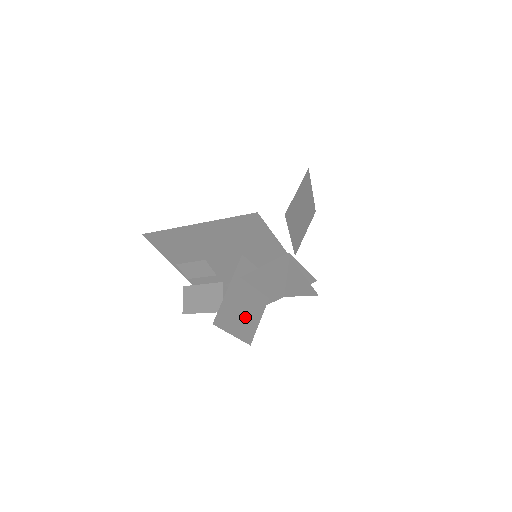
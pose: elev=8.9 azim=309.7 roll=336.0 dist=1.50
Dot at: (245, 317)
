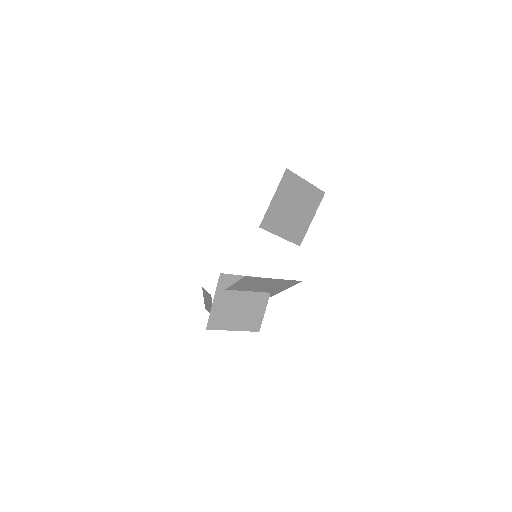
Dot at: (244, 314)
